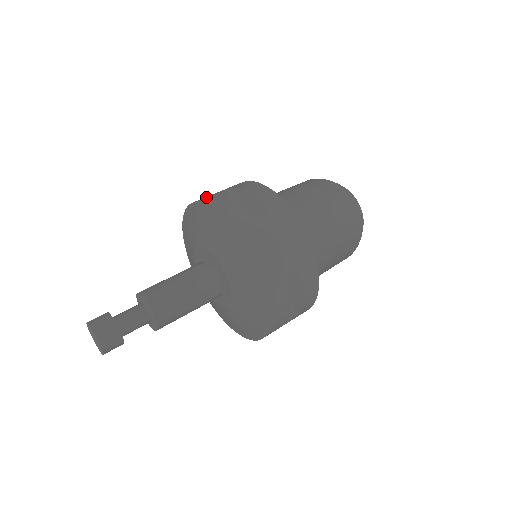
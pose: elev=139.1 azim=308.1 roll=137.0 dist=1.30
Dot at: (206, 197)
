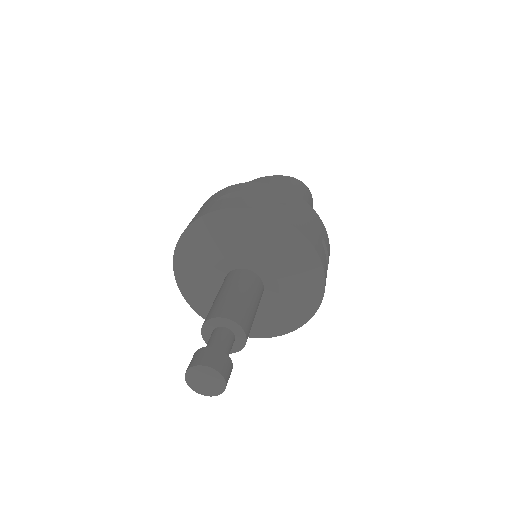
Dot at: (210, 208)
